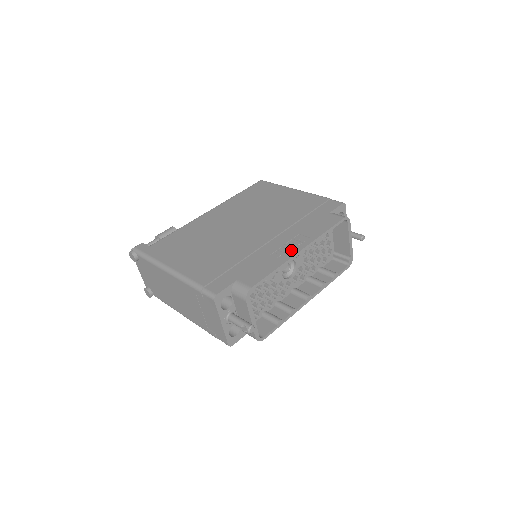
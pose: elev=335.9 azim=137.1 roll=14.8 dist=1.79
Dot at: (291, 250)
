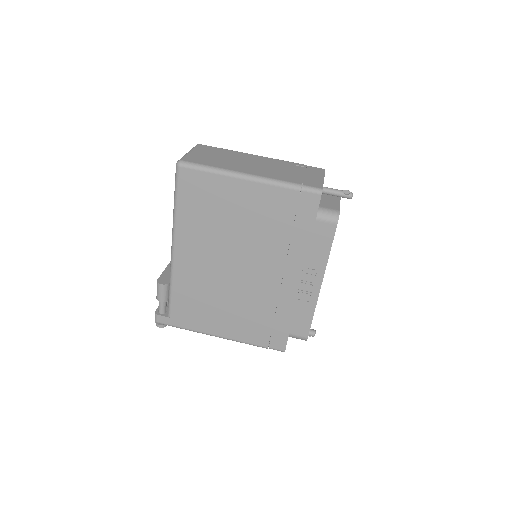
Dot at: (311, 288)
